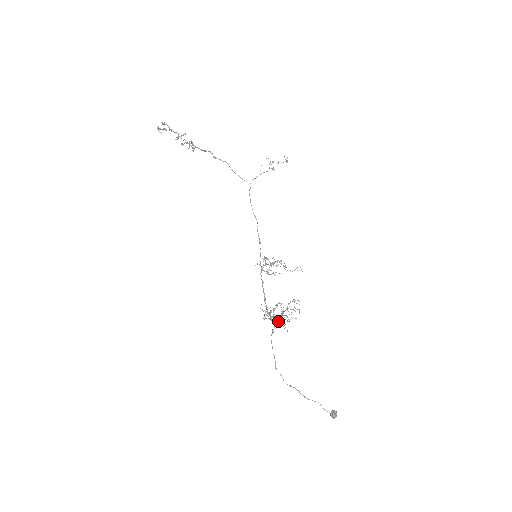
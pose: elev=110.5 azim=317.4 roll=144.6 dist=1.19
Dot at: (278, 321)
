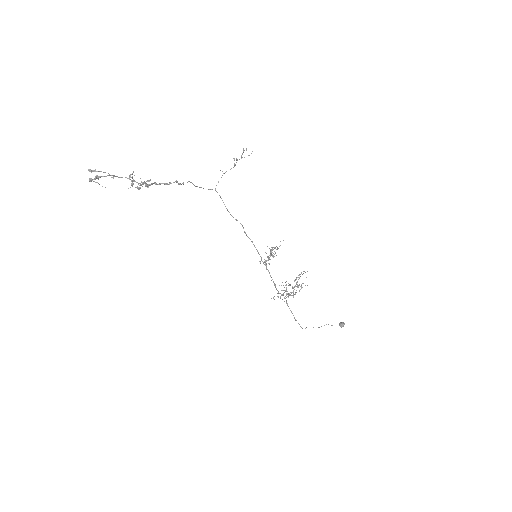
Dot at: (284, 292)
